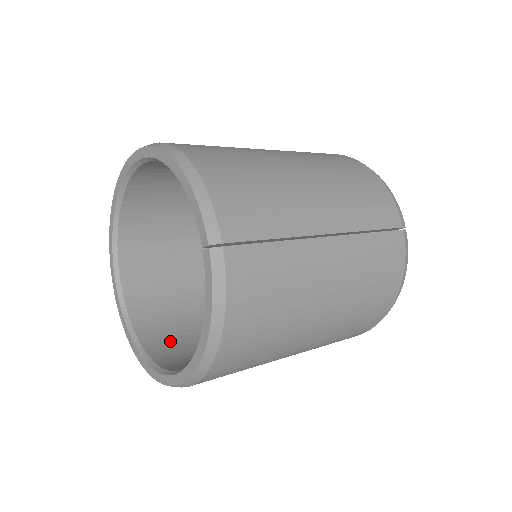
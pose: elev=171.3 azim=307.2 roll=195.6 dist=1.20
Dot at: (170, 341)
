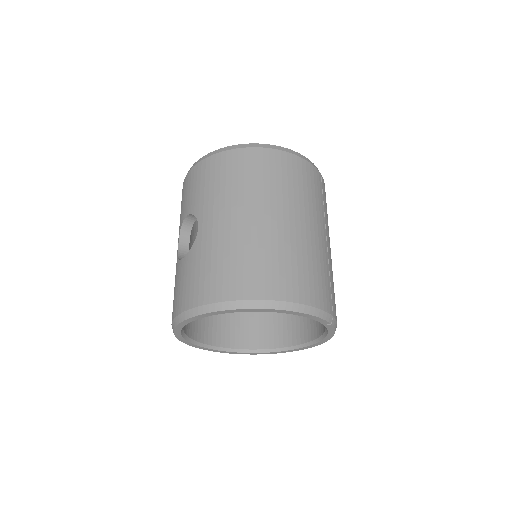
Dot at: (242, 330)
